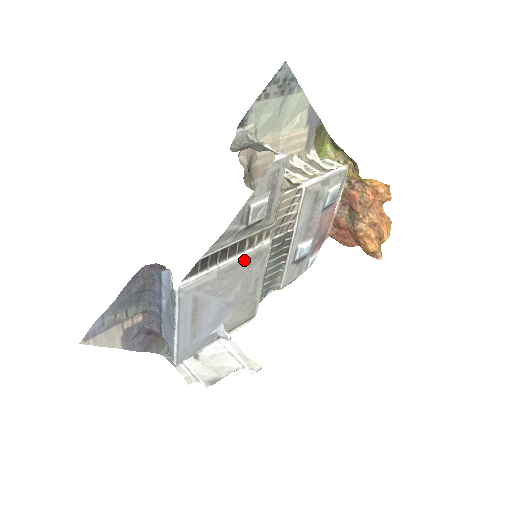
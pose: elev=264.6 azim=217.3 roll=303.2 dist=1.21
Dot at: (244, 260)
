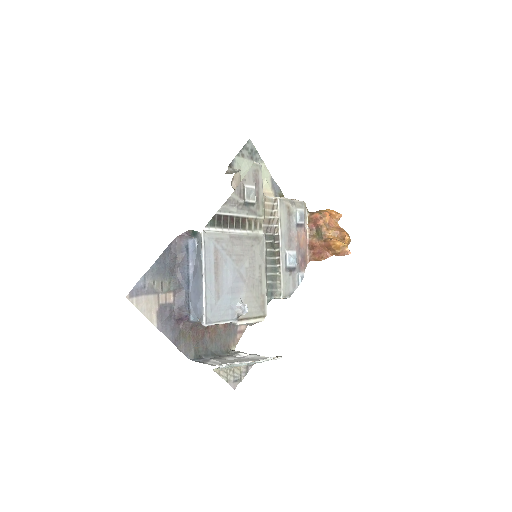
Dot at: (247, 237)
